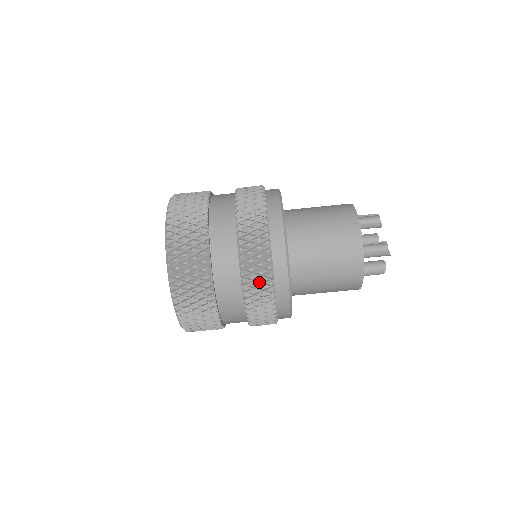
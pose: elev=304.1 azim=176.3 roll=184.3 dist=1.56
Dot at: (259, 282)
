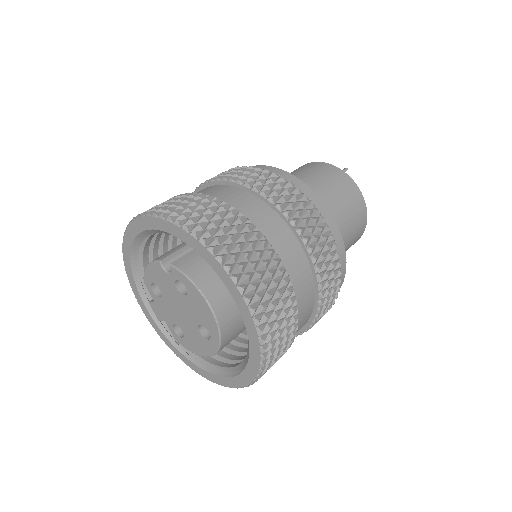
Dot at: occluded
